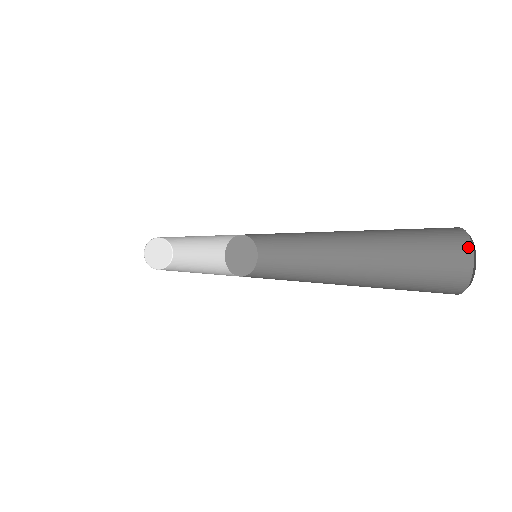
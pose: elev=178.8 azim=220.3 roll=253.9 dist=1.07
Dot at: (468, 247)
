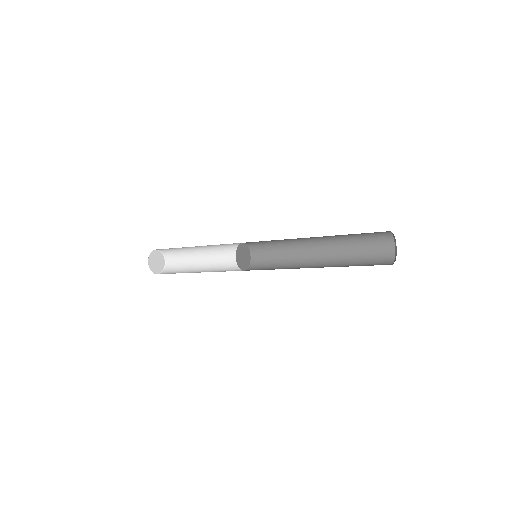
Dot at: (391, 238)
